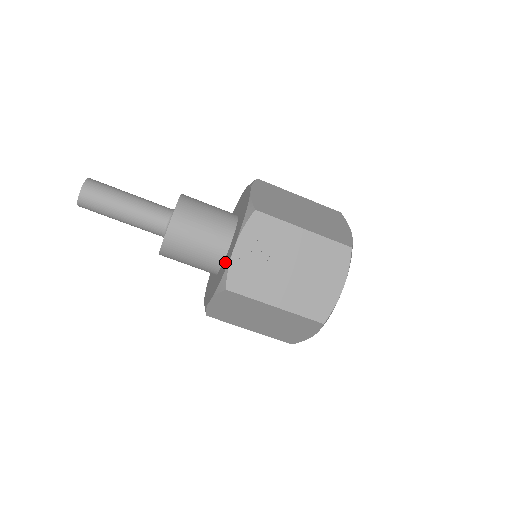
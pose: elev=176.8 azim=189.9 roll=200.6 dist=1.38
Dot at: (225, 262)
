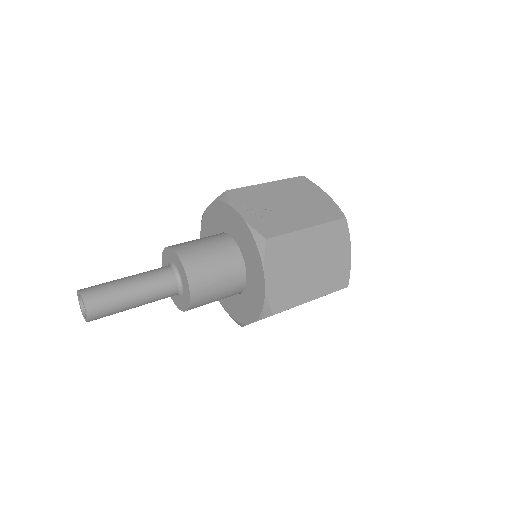
Dot at: (244, 242)
